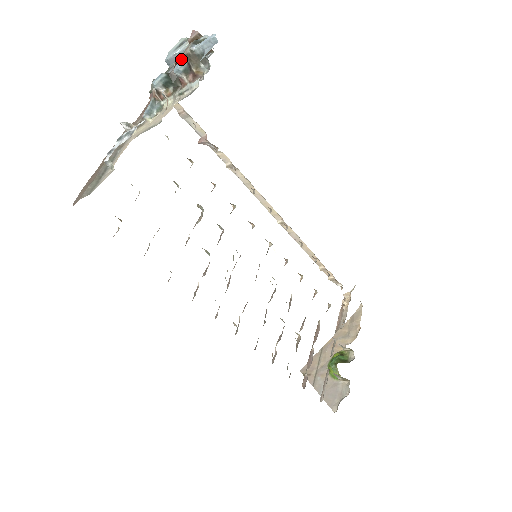
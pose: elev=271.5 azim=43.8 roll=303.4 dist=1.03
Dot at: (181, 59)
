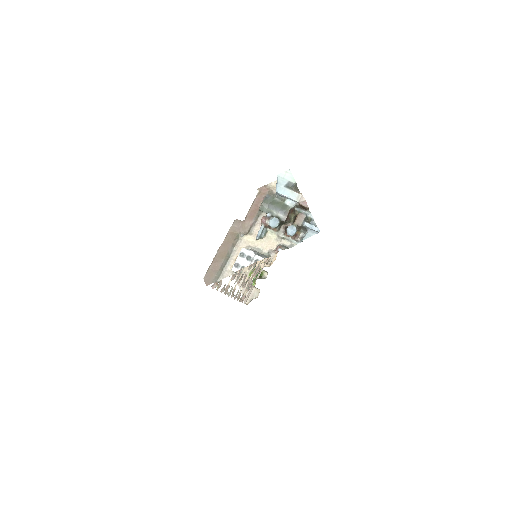
Dot at: (293, 224)
